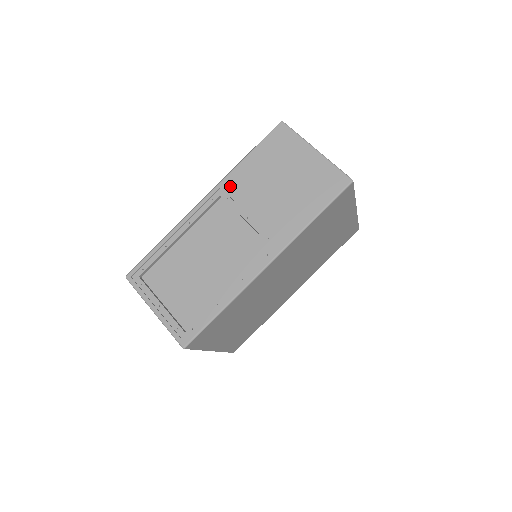
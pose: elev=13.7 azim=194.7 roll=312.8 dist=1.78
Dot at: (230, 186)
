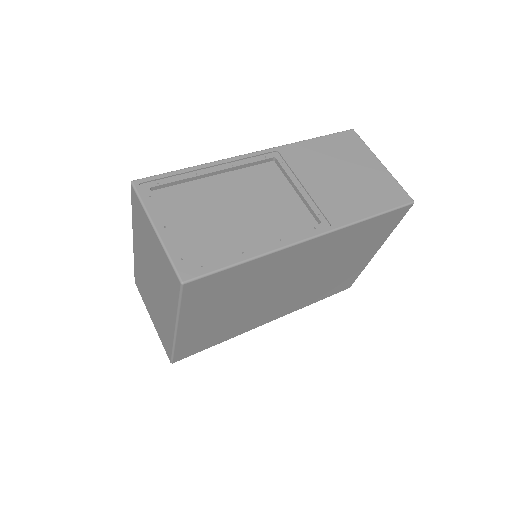
Dot at: (289, 154)
